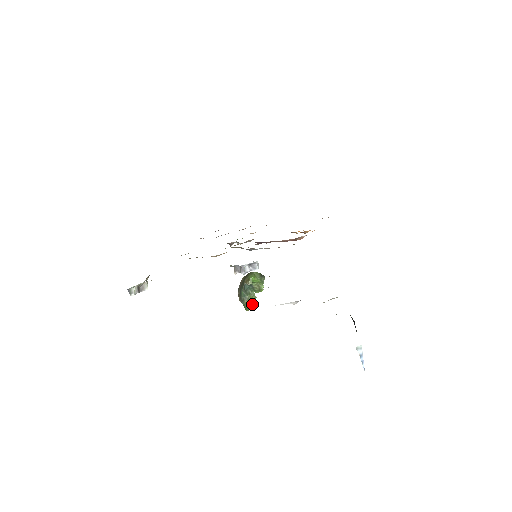
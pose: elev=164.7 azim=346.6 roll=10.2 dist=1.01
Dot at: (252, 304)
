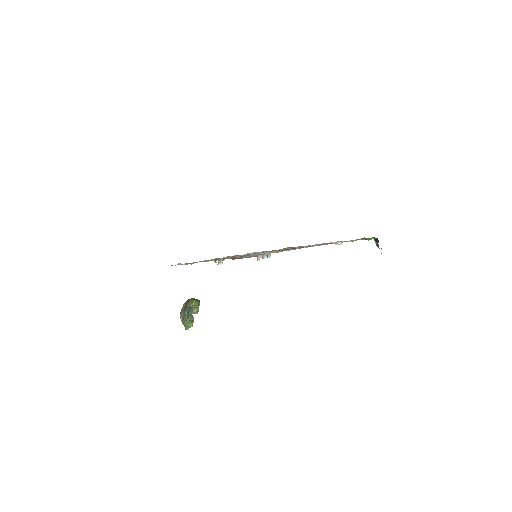
Dot at: (192, 322)
